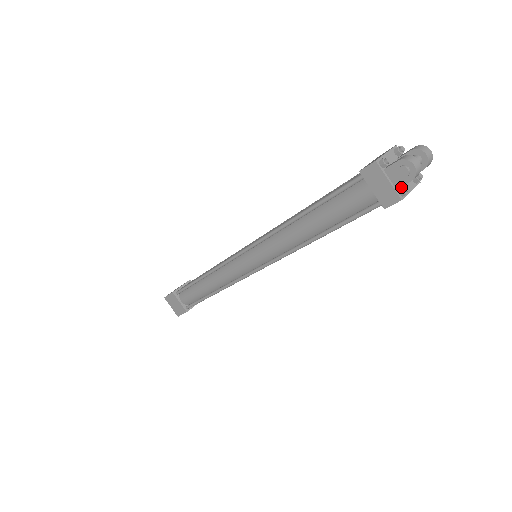
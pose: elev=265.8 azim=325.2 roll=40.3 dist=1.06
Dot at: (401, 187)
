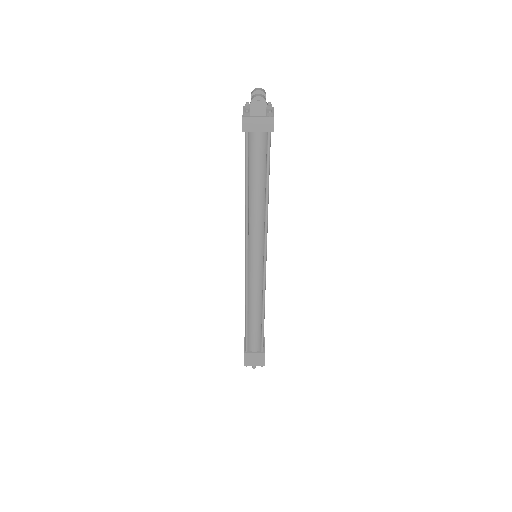
Dot at: (267, 113)
